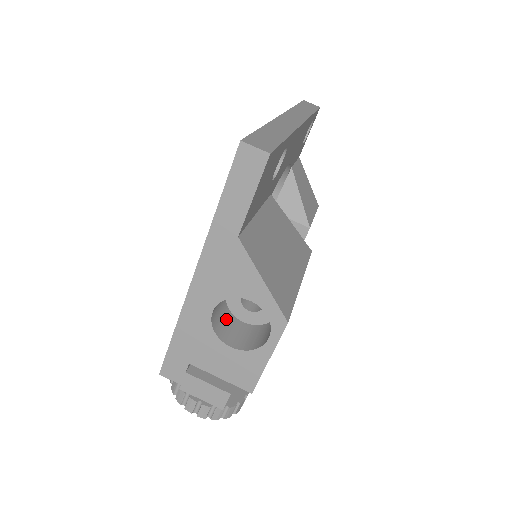
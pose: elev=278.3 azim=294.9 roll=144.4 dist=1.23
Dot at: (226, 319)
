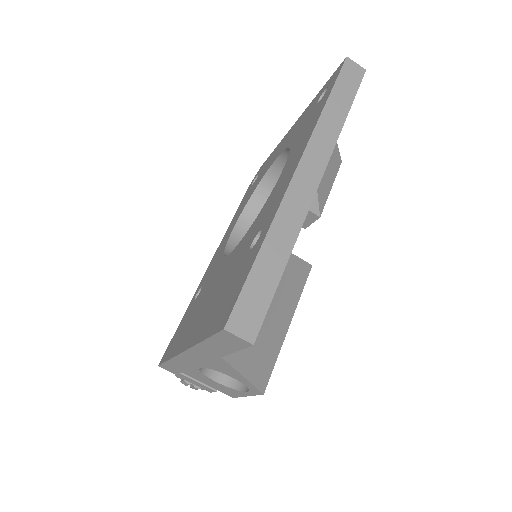
Dot at: occluded
